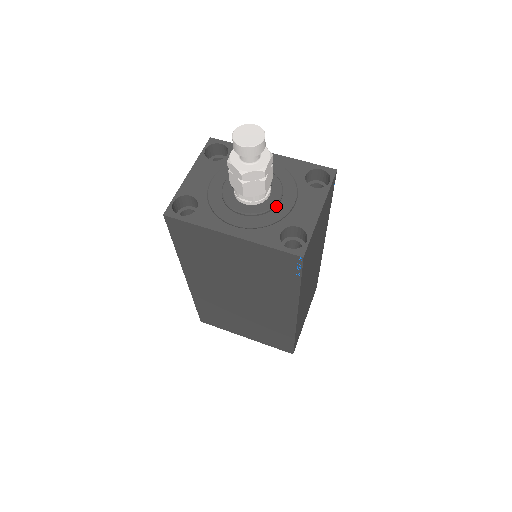
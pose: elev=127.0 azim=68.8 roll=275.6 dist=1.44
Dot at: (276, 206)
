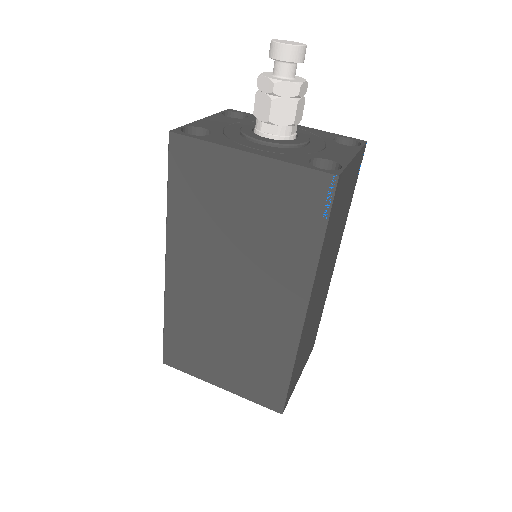
Dot at: (302, 146)
